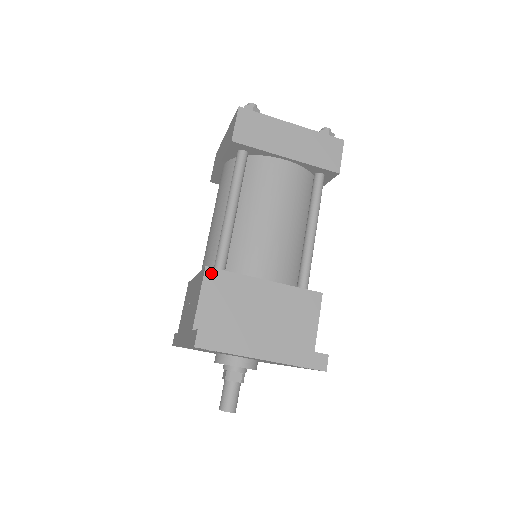
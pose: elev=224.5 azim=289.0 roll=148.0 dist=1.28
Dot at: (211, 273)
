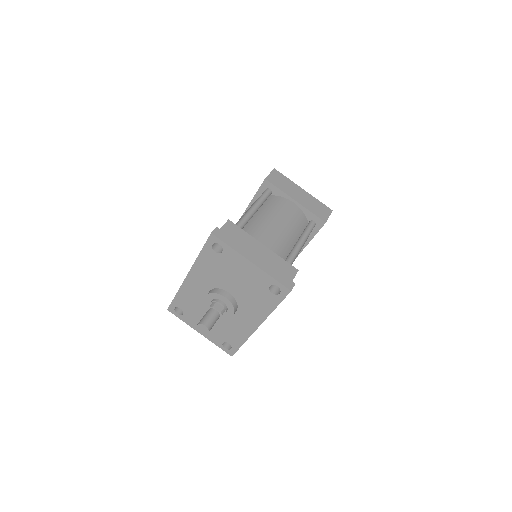
Dot at: (230, 224)
